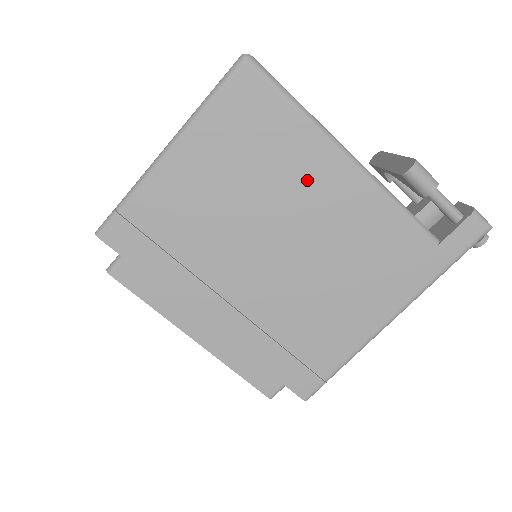
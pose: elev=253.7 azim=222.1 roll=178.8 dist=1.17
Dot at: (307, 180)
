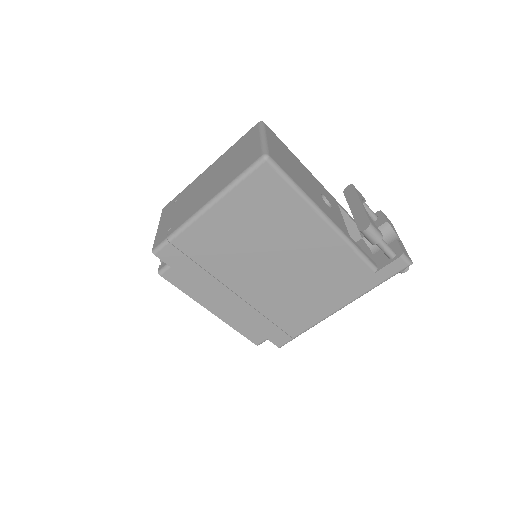
Dot at: (297, 232)
